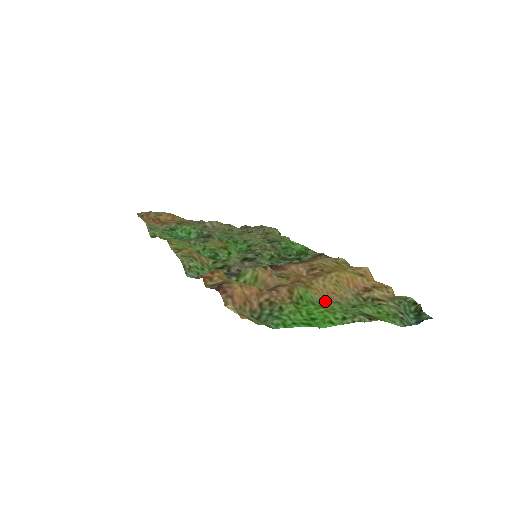
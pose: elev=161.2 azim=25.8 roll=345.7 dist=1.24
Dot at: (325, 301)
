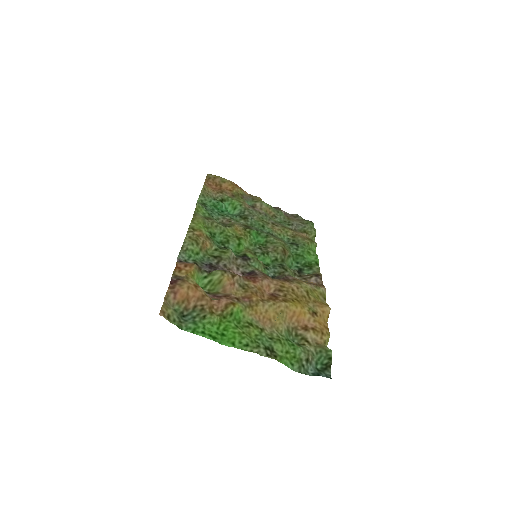
Dot at: (252, 324)
